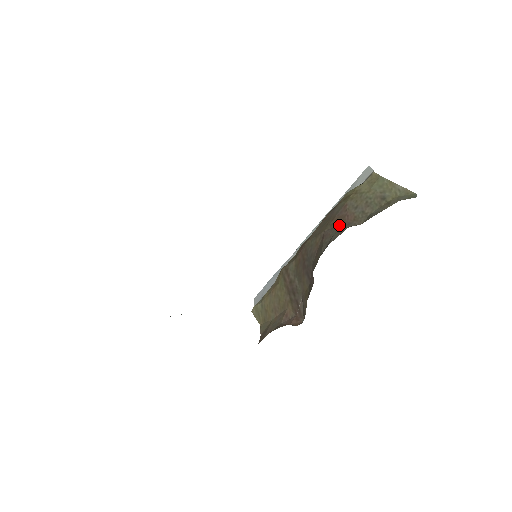
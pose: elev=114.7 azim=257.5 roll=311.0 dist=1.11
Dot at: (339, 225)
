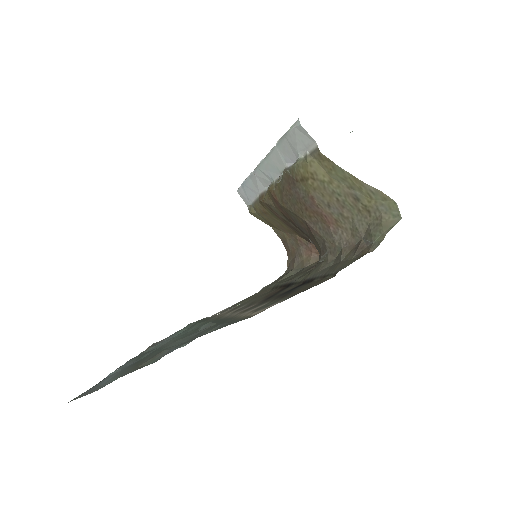
Dot at: (322, 226)
